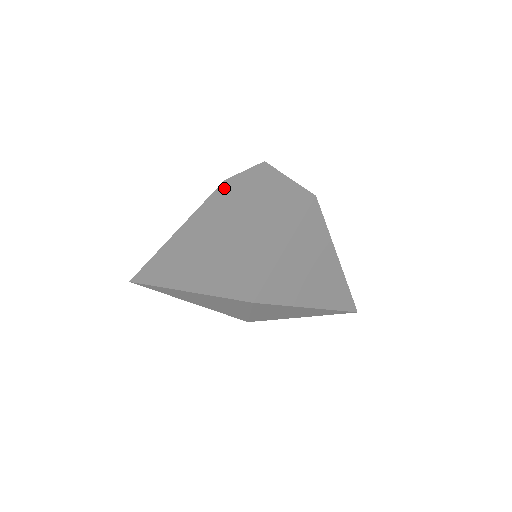
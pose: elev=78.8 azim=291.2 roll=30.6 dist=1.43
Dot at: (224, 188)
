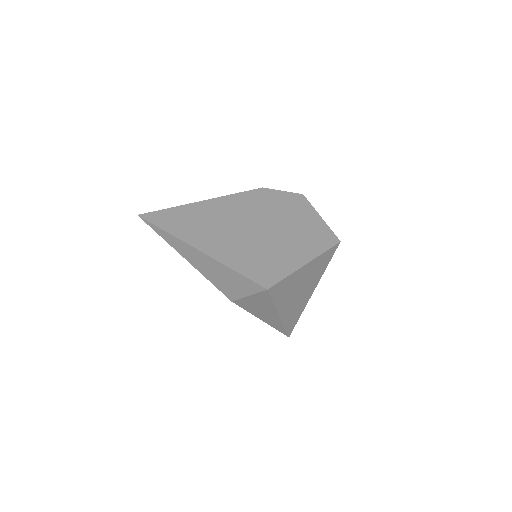
Dot at: (261, 193)
